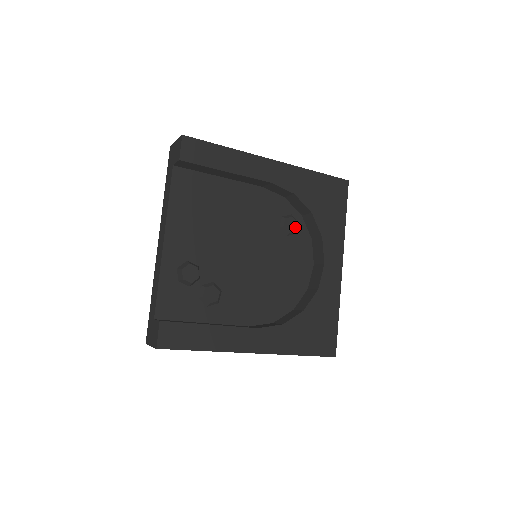
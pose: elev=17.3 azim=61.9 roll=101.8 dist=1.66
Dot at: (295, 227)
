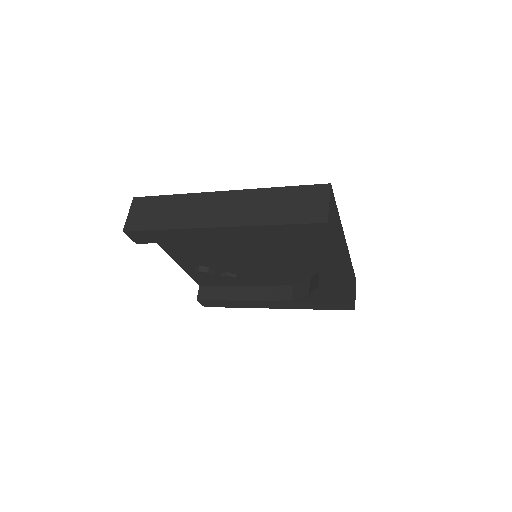
Dot at: occluded
